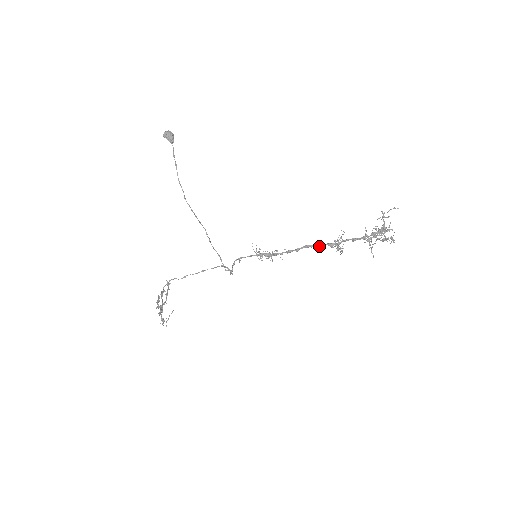
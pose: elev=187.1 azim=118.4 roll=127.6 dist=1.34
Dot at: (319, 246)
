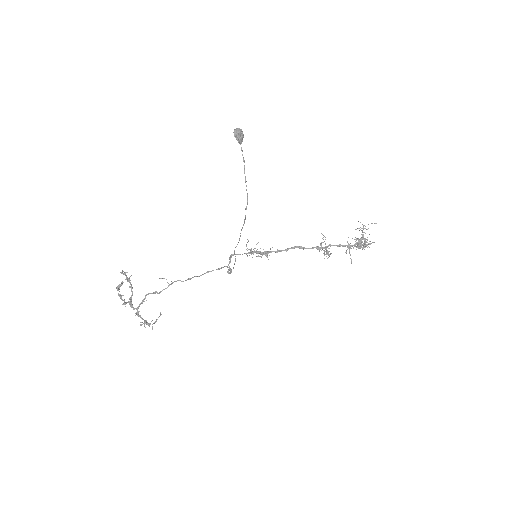
Dot at: (308, 248)
